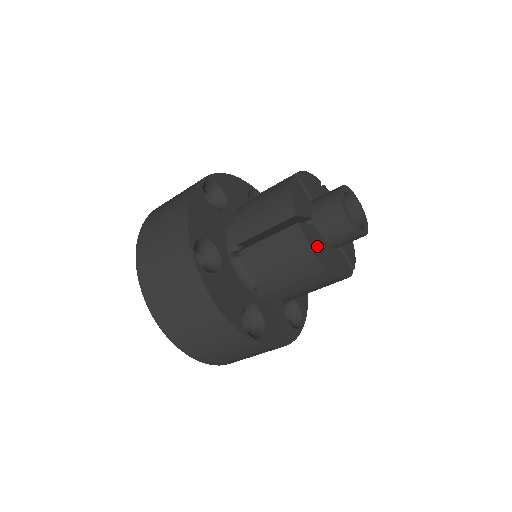
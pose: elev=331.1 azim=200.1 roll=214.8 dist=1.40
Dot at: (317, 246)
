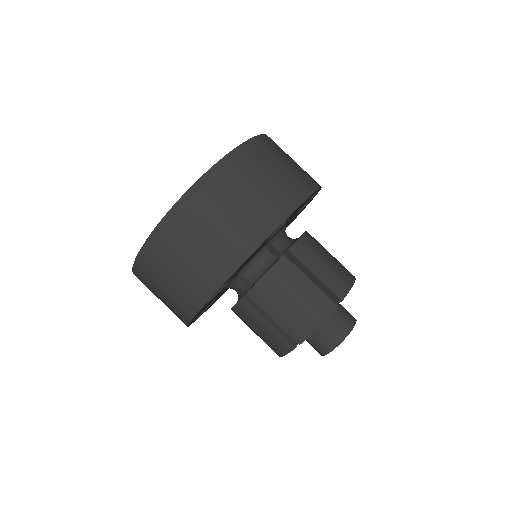
Dot at: occluded
